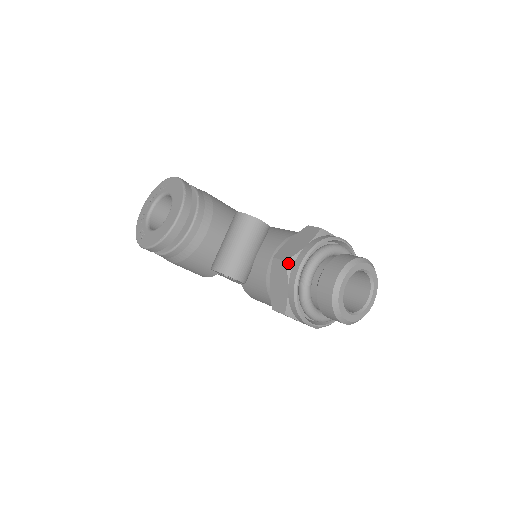
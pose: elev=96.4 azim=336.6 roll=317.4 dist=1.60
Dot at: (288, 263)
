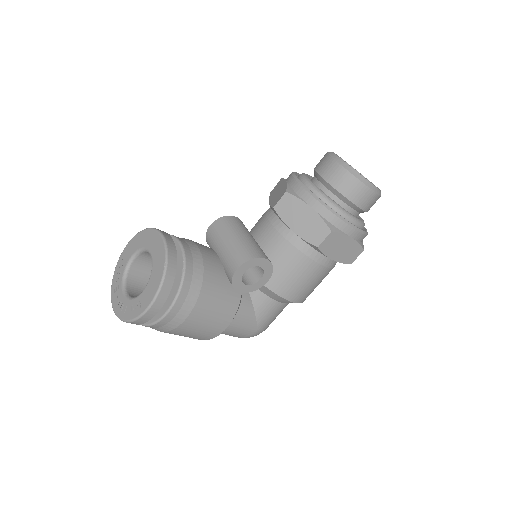
Dot at: (289, 192)
